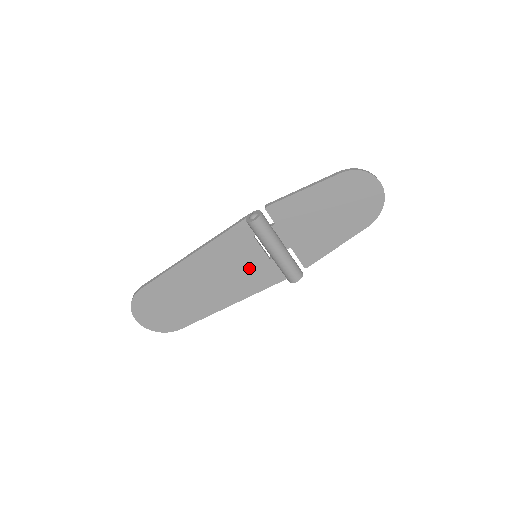
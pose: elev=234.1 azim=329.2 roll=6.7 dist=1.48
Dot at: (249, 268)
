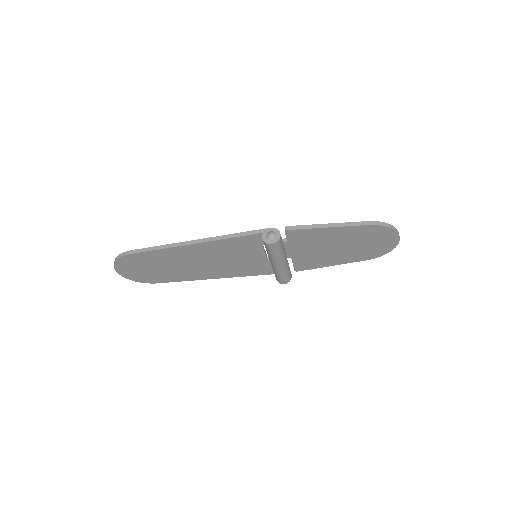
Dot at: (245, 262)
